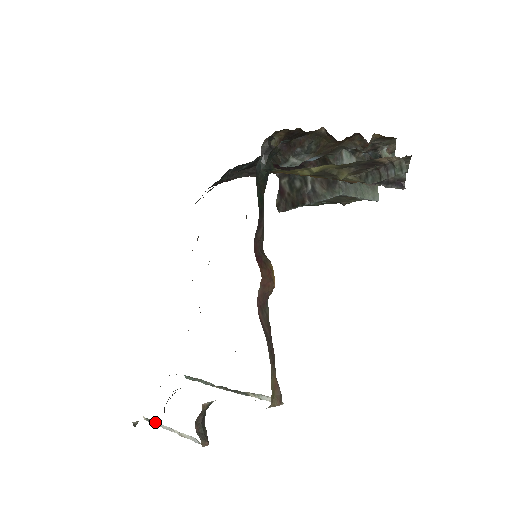
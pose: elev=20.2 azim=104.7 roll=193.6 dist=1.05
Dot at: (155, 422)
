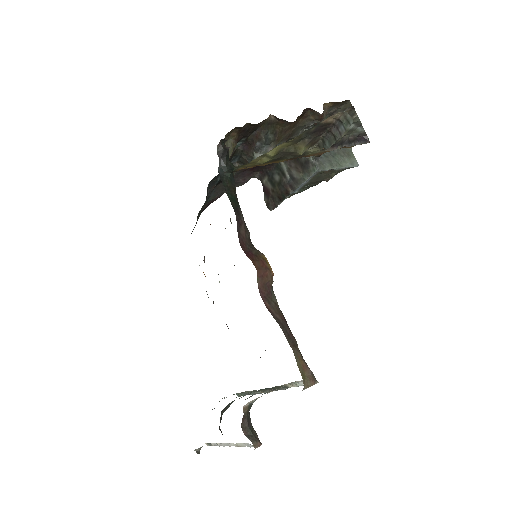
Dot at: (215, 443)
